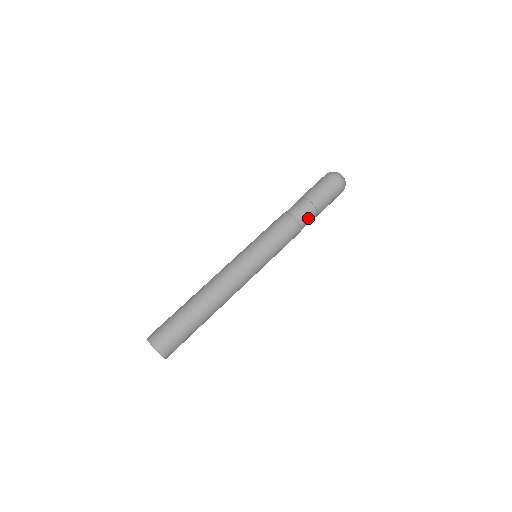
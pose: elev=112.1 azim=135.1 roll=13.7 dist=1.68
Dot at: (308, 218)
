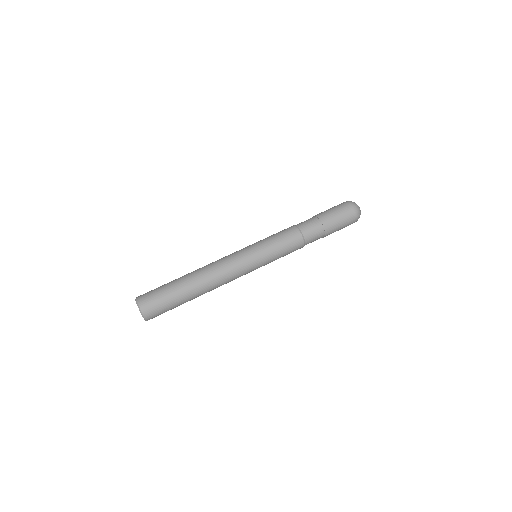
Dot at: occluded
